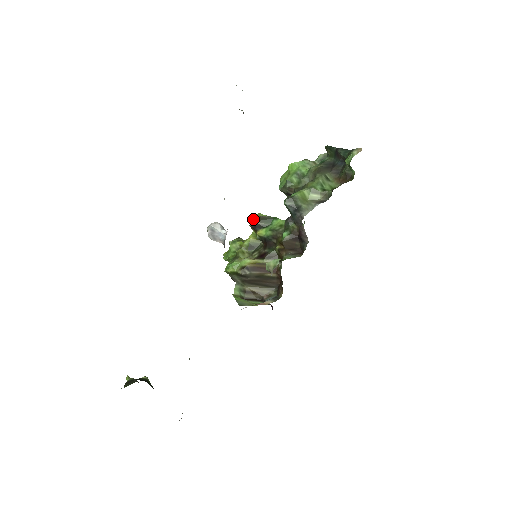
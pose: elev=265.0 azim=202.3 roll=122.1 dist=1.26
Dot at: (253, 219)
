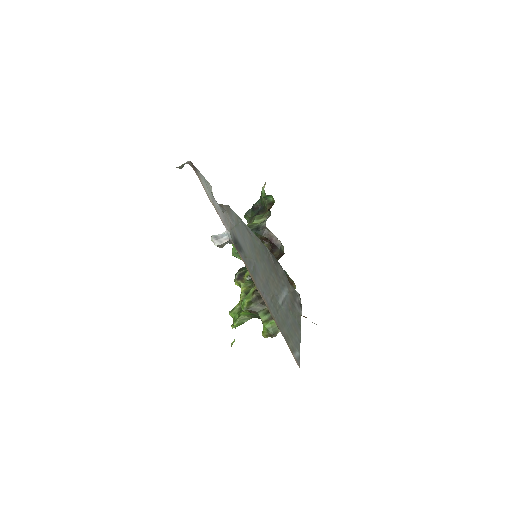
Dot at: occluded
